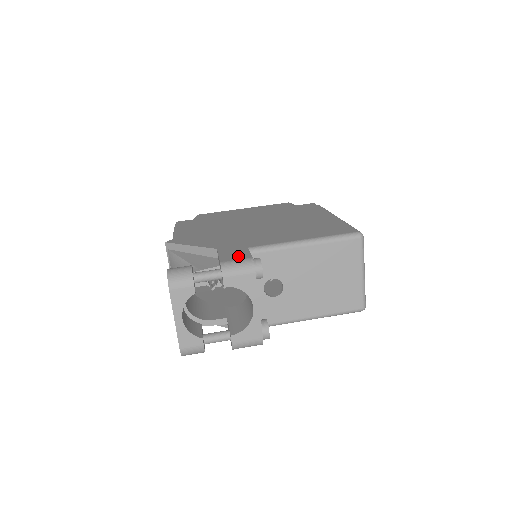
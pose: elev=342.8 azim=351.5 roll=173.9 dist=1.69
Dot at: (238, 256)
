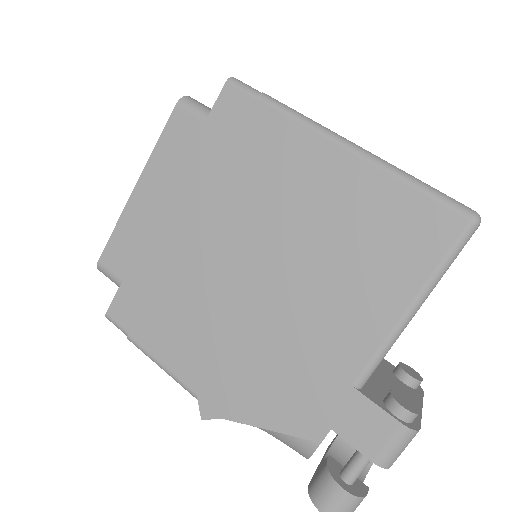
Dot at: (375, 429)
